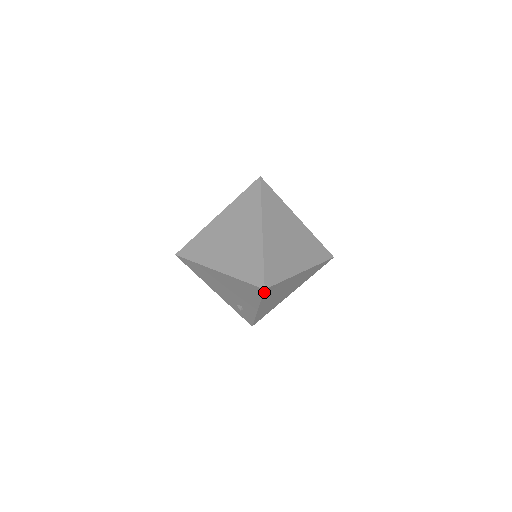
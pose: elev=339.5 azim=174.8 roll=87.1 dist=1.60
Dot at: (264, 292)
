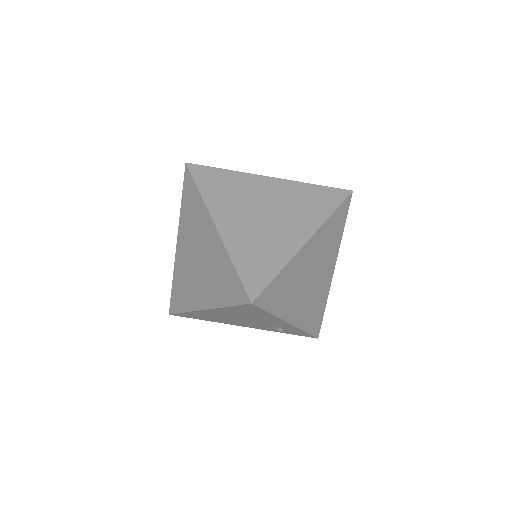
Dot at: (259, 305)
